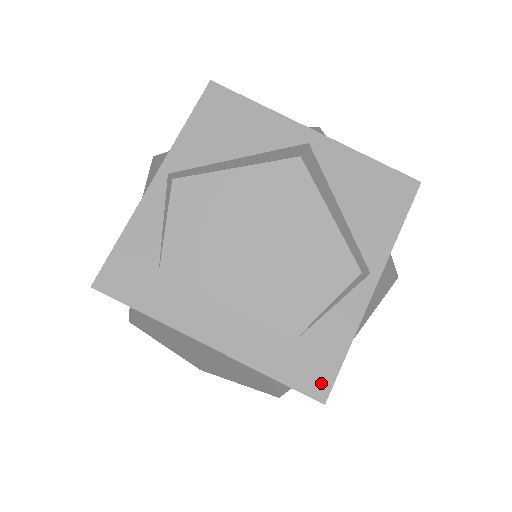
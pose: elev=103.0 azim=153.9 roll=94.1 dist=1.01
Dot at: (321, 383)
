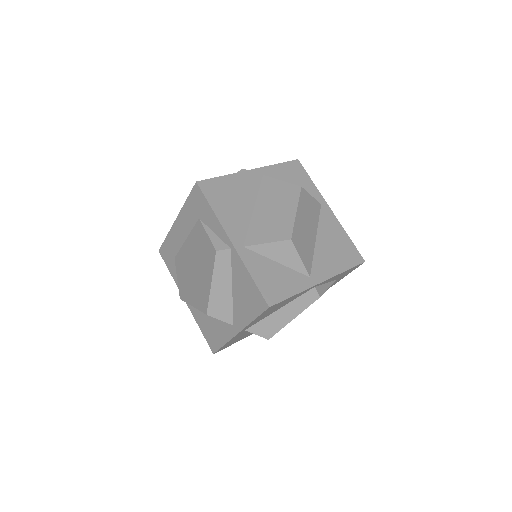
Dot at: occluded
